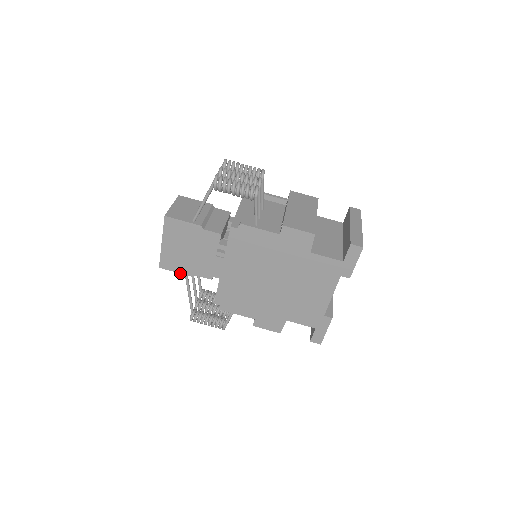
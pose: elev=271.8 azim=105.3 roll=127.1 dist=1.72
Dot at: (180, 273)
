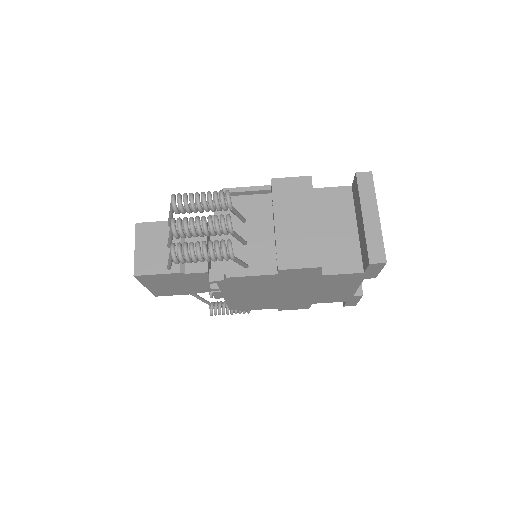
Dot at: occluded
